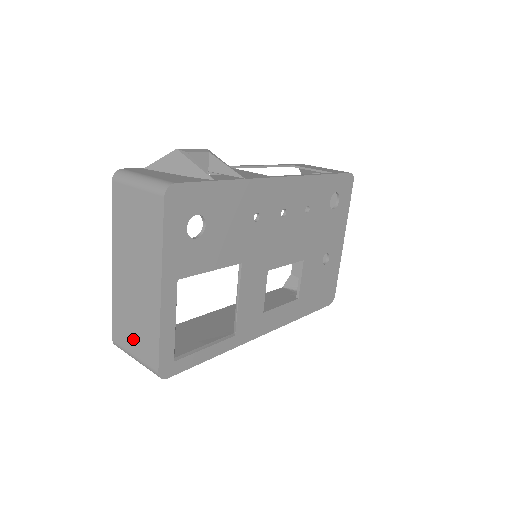
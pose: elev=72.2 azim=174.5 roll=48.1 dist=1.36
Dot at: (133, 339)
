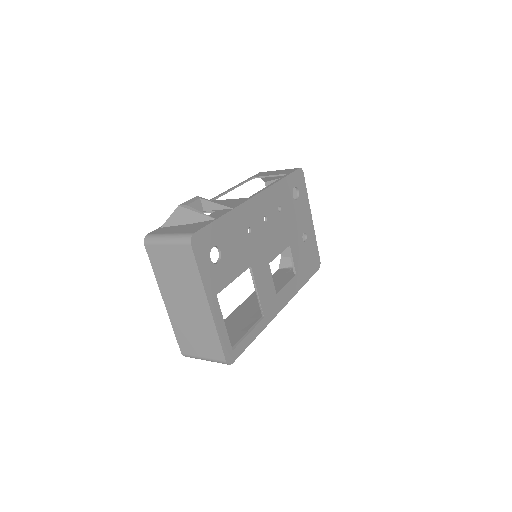
Dot at: (198, 347)
